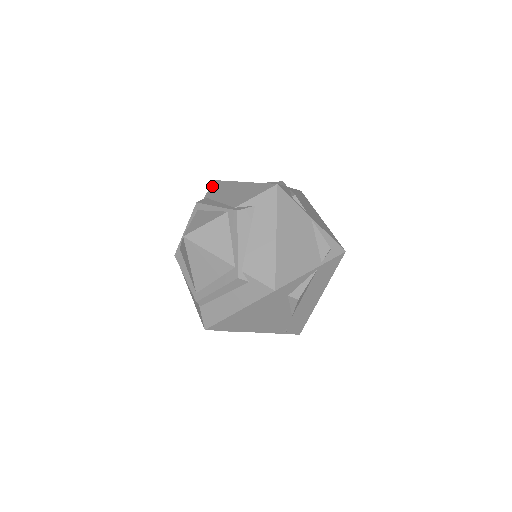
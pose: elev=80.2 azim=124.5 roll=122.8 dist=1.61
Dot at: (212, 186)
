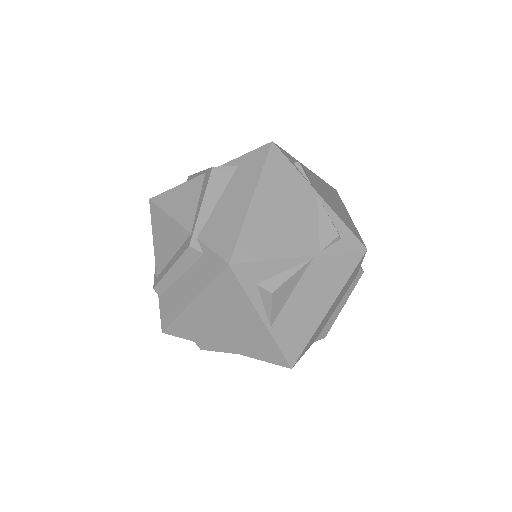
Dot at: occluded
